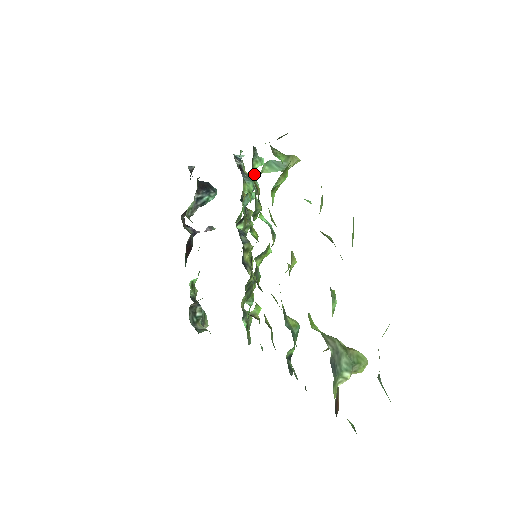
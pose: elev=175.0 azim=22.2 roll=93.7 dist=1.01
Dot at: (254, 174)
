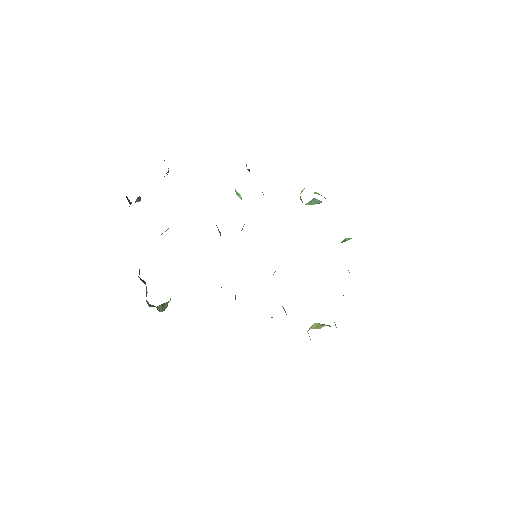
Dot at: occluded
